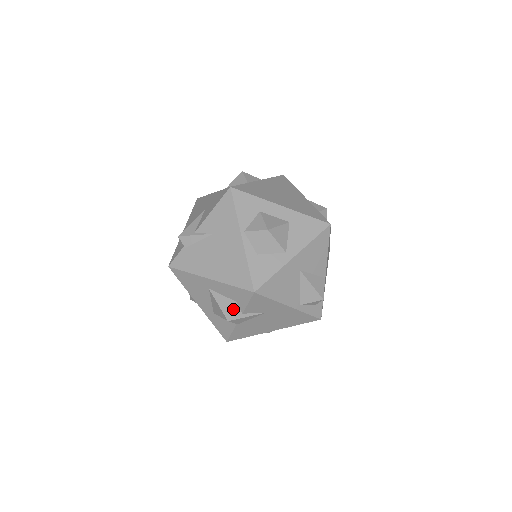
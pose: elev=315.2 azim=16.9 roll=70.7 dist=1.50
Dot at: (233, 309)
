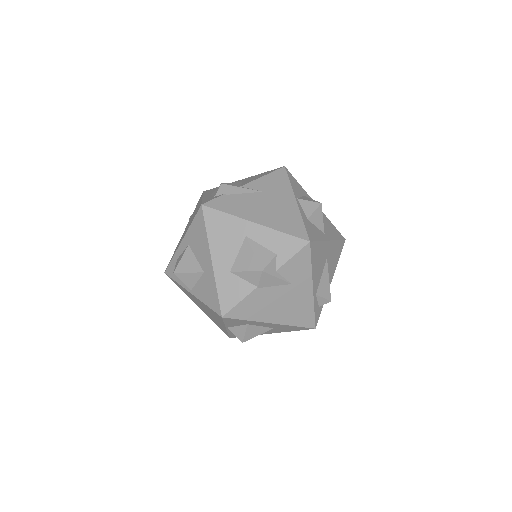
Dot at: (271, 261)
